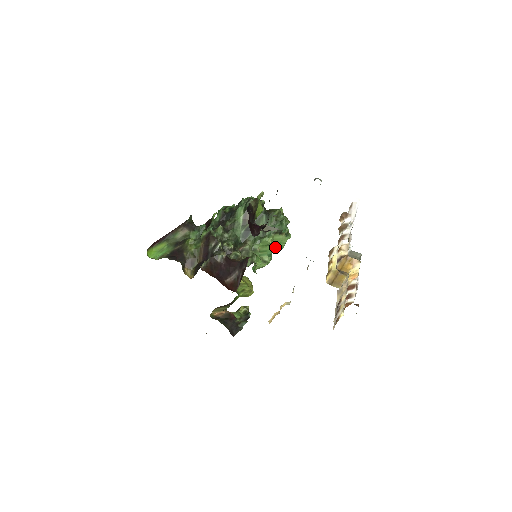
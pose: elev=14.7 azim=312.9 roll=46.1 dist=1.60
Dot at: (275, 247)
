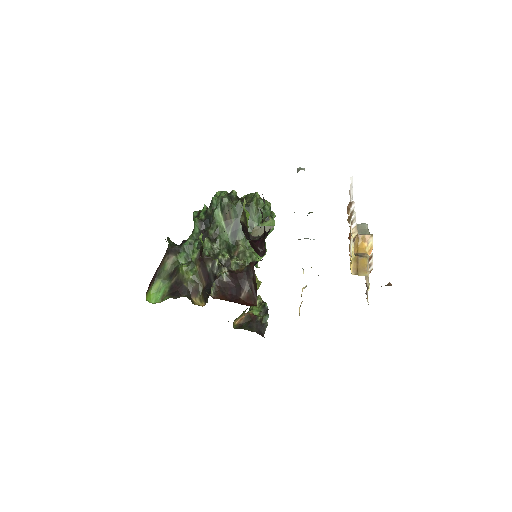
Dot at: occluded
